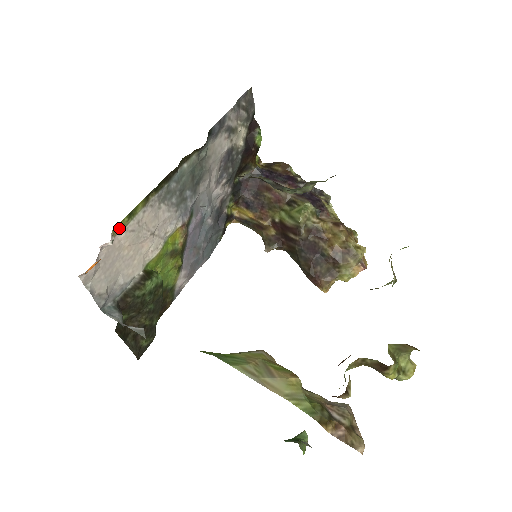
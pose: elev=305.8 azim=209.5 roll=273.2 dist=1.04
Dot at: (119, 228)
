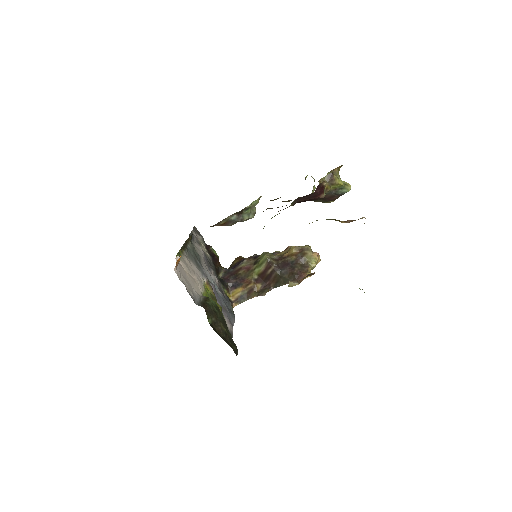
Dot at: occluded
